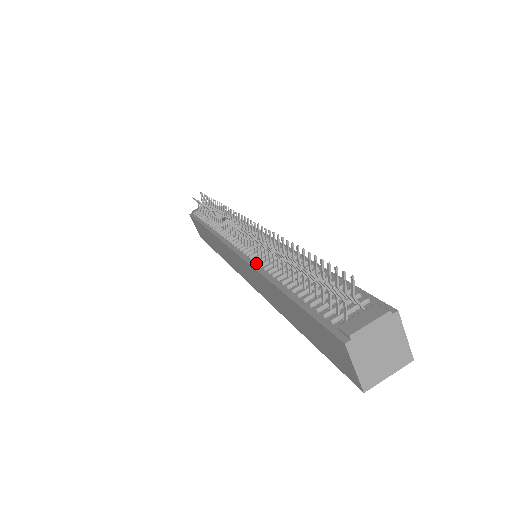
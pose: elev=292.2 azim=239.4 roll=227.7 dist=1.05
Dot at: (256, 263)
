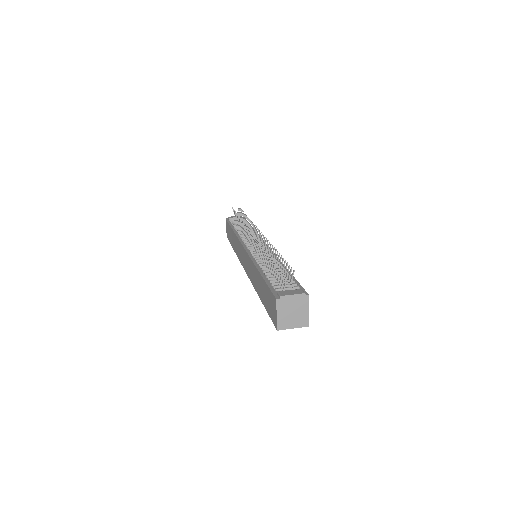
Dot at: (253, 256)
